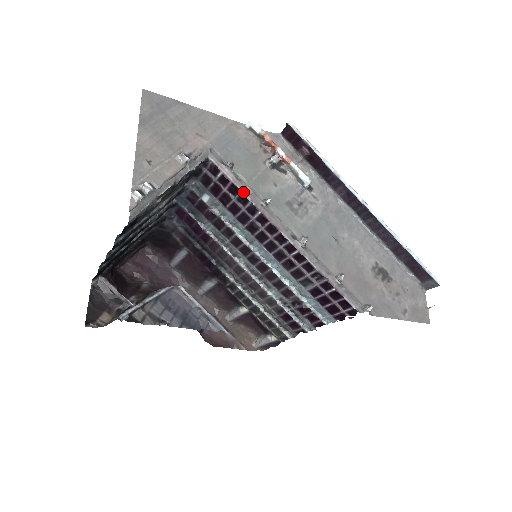
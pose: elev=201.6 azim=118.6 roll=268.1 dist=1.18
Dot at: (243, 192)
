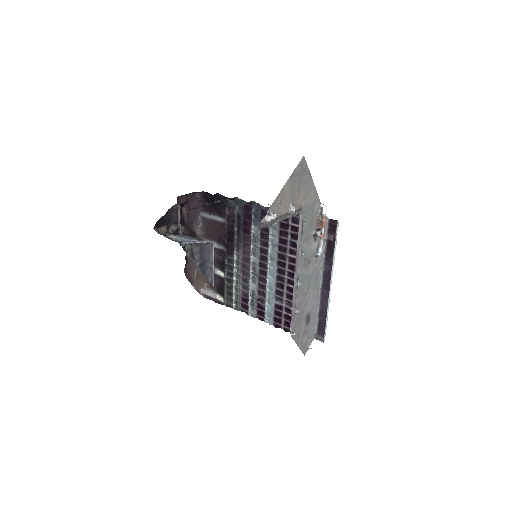
Dot at: (298, 242)
